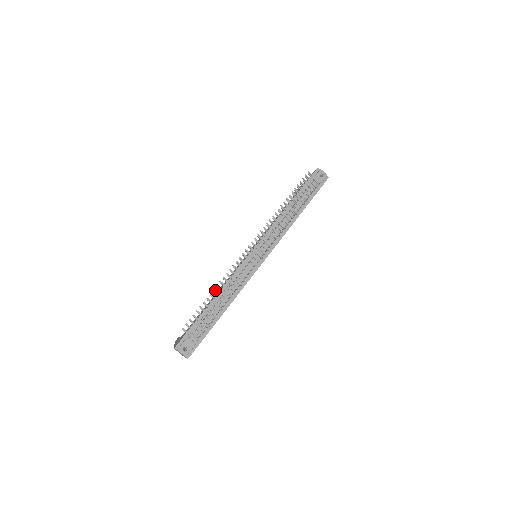
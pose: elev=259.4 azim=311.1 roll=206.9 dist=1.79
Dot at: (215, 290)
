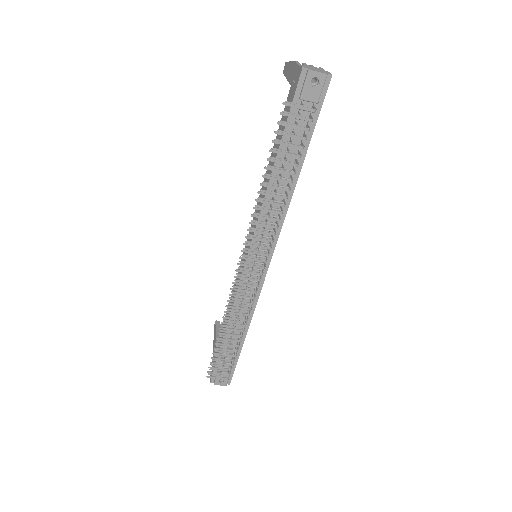
Dot at: (220, 333)
